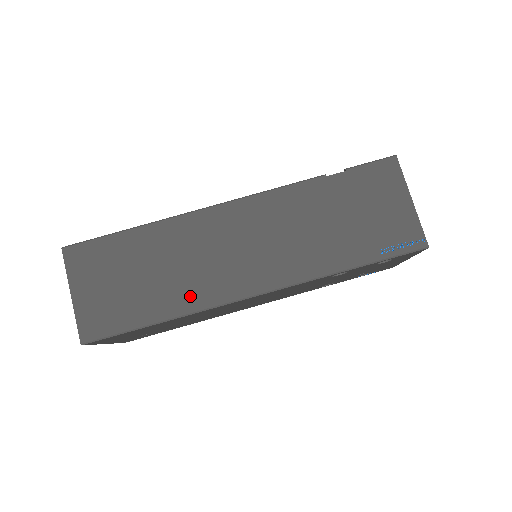
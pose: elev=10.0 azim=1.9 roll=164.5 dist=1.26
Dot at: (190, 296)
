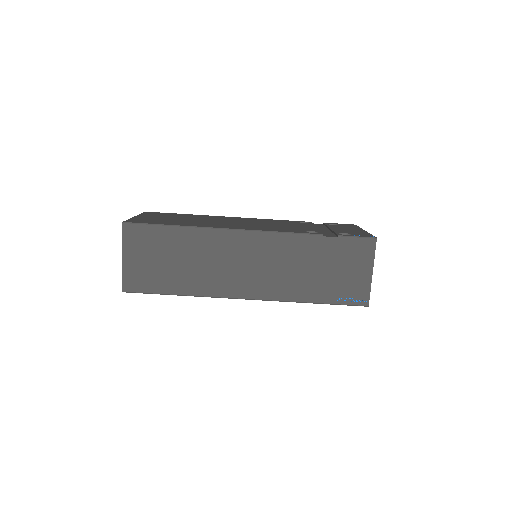
Dot at: (203, 285)
